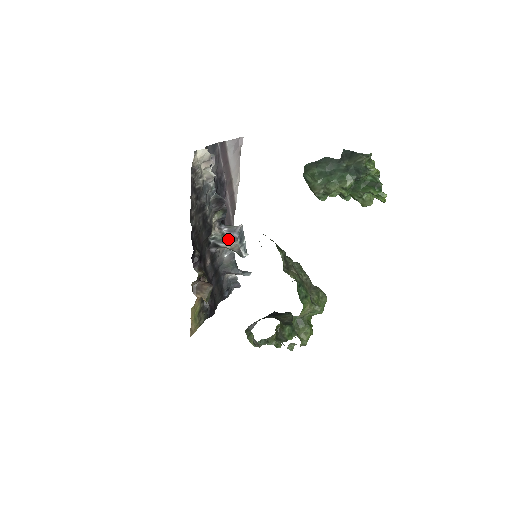
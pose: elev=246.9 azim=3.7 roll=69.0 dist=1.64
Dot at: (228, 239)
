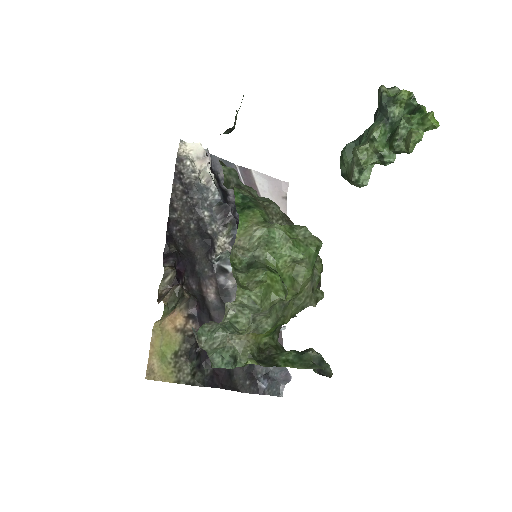
Dot at: occluded
